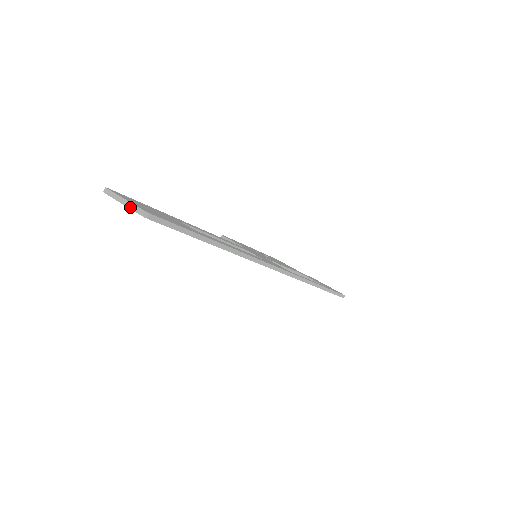
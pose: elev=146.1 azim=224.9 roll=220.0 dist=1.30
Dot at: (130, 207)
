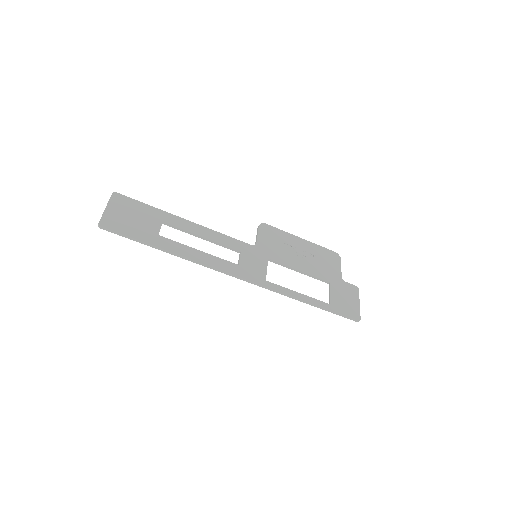
Dot at: (102, 215)
